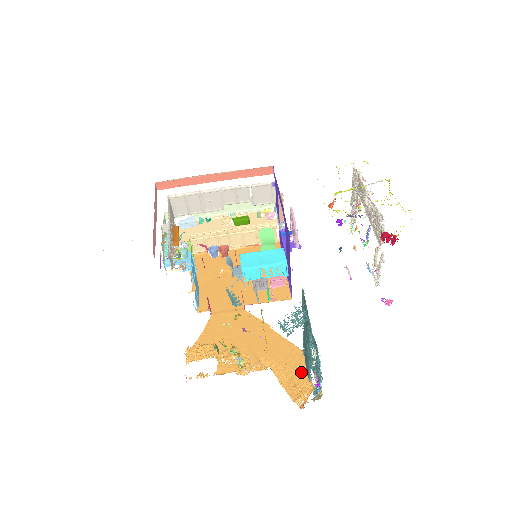
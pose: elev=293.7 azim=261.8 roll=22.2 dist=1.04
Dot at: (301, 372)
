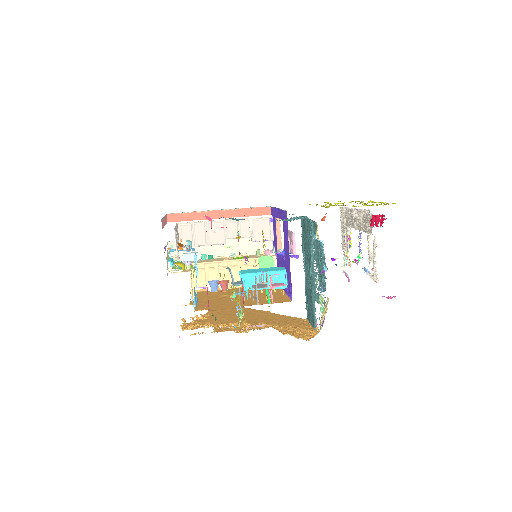
Dot at: (305, 327)
